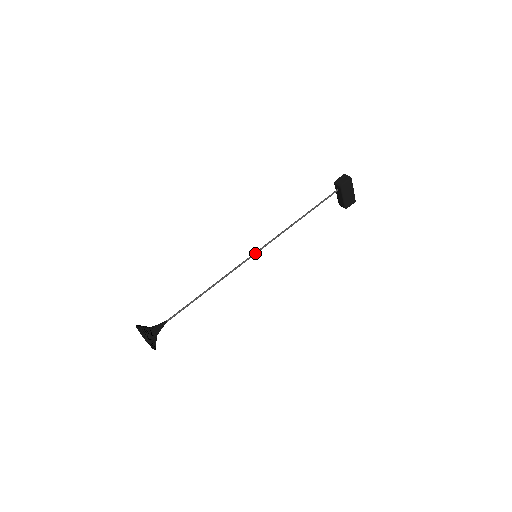
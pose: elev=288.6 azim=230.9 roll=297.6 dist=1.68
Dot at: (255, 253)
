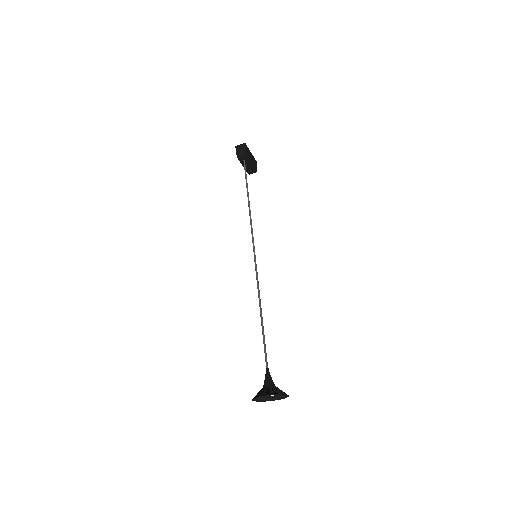
Dot at: (254, 254)
